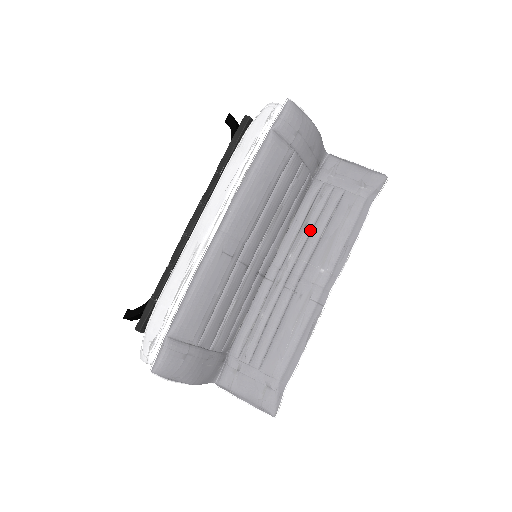
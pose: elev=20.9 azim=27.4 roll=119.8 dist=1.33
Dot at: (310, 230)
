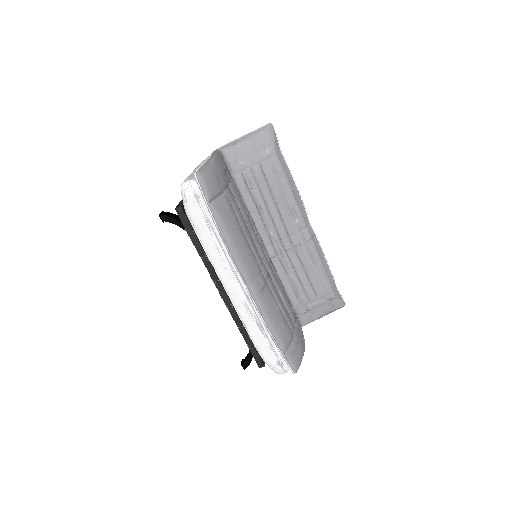
Dot at: (266, 207)
